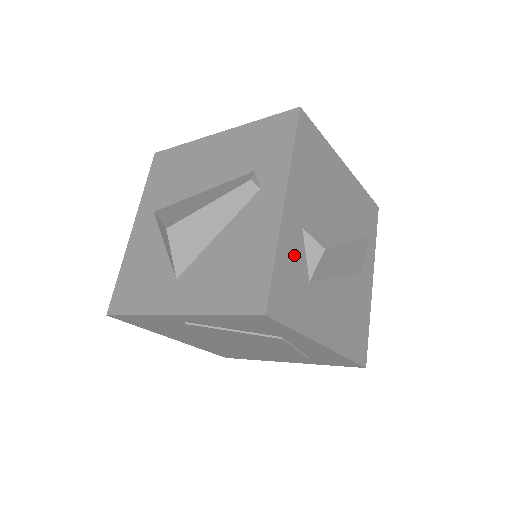
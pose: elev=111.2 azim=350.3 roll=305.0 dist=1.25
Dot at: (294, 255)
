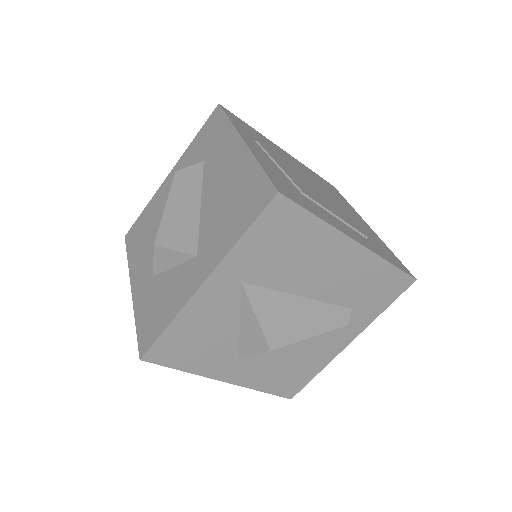
Dot at: occluded
